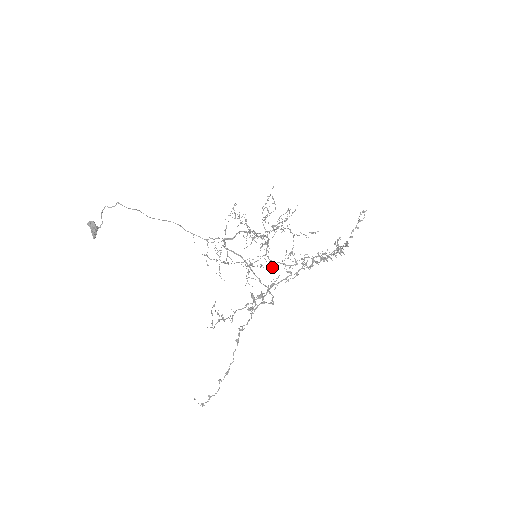
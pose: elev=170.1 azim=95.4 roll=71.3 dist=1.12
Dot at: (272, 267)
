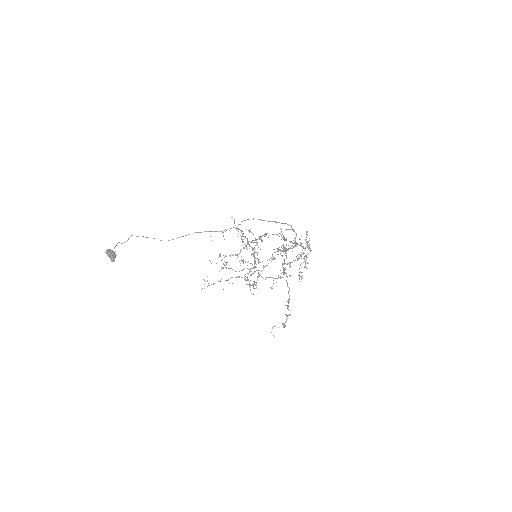
Dot at: occluded
